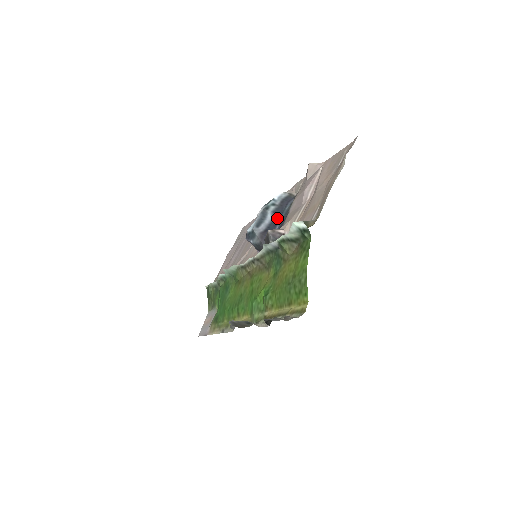
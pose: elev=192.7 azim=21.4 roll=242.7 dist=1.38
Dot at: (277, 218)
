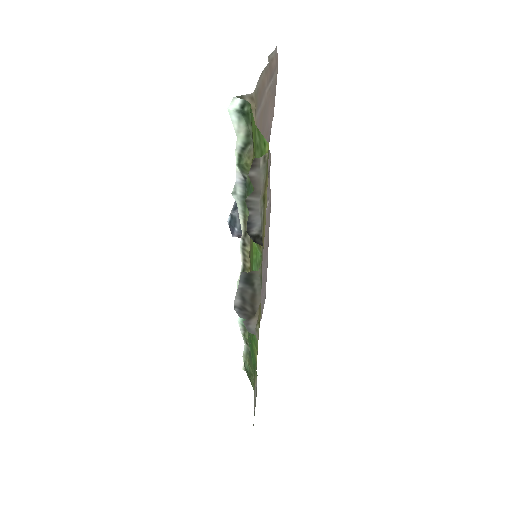
Dot at: occluded
